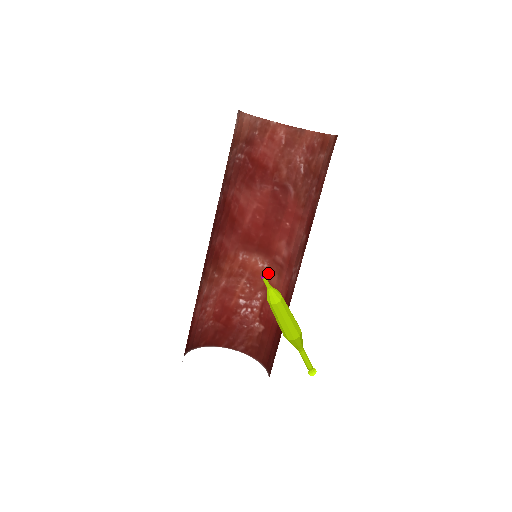
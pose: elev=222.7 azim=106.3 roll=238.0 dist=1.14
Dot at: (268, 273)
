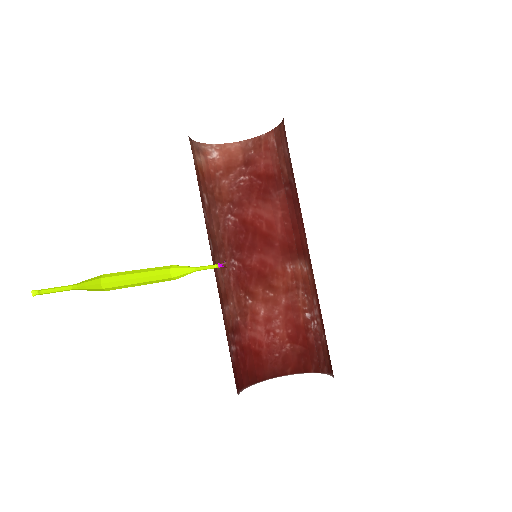
Dot at: (311, 274)
